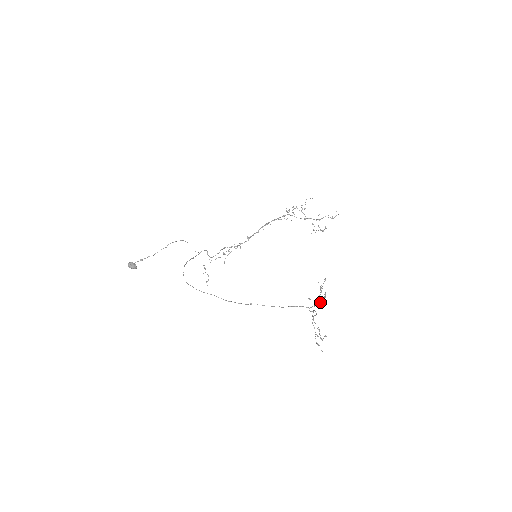
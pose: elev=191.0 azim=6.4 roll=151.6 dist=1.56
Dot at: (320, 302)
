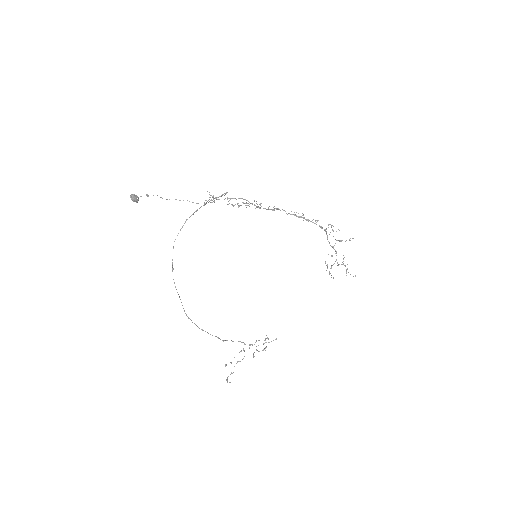
Dot at: (253, 356)
